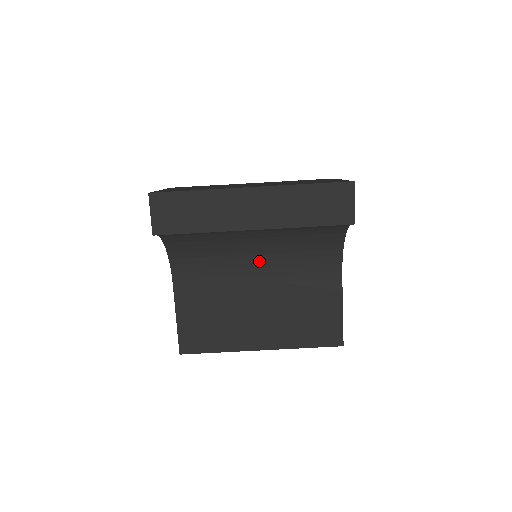
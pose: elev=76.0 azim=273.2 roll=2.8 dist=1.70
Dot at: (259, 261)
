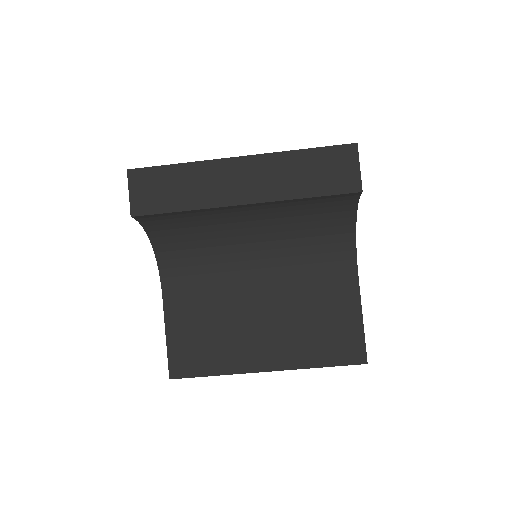
Dot at: (259, 260)
